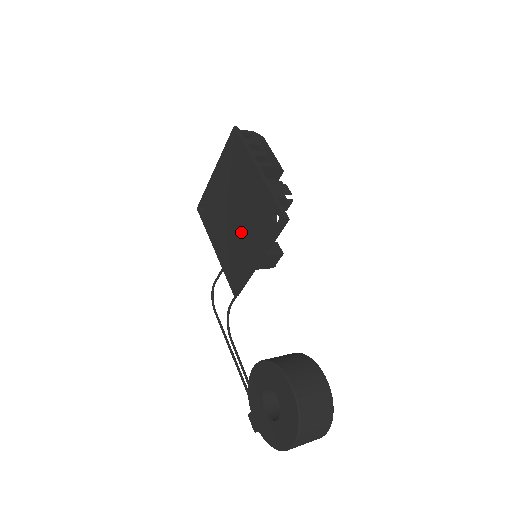
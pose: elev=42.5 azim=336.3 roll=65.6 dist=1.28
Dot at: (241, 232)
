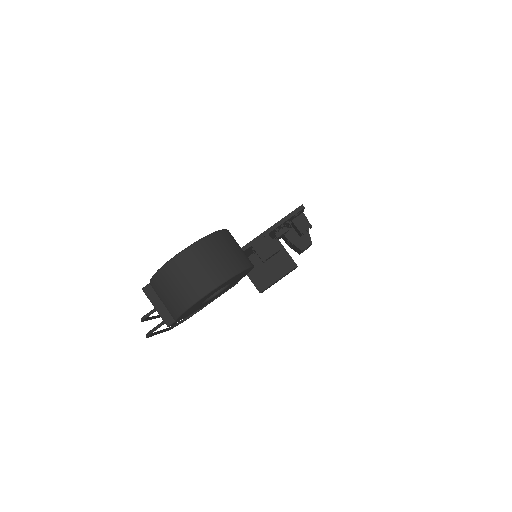
Dot at: occluded
